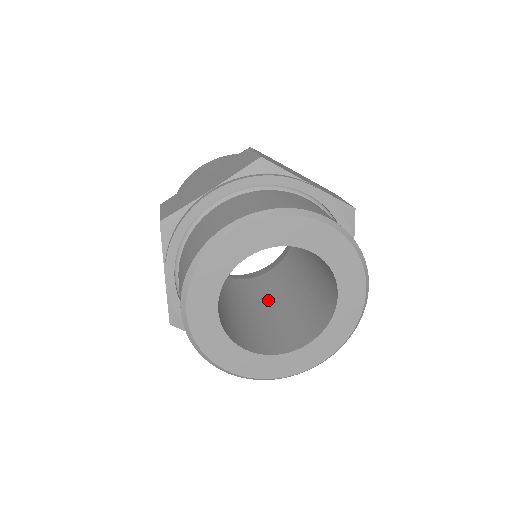
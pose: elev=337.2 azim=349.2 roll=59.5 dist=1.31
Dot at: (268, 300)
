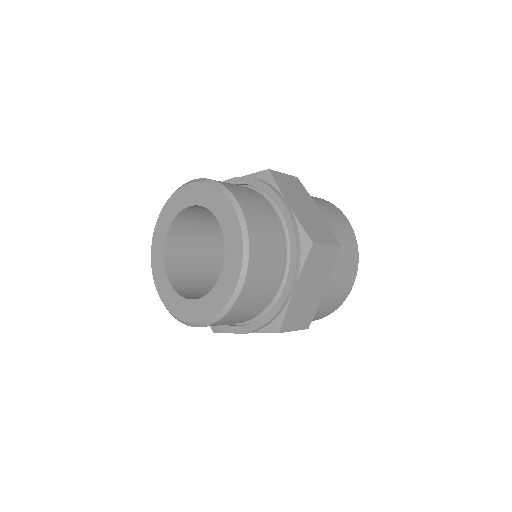
Dot at: occluded
